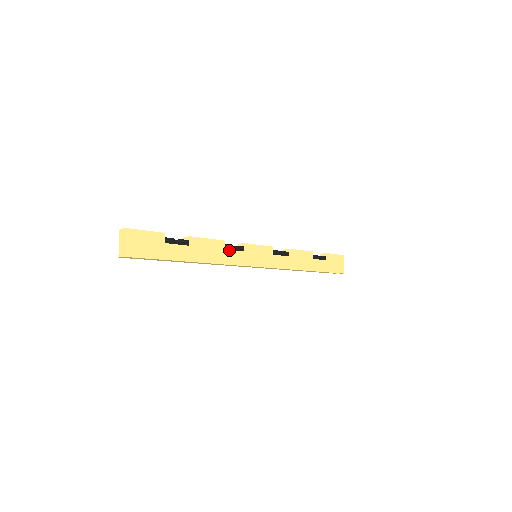
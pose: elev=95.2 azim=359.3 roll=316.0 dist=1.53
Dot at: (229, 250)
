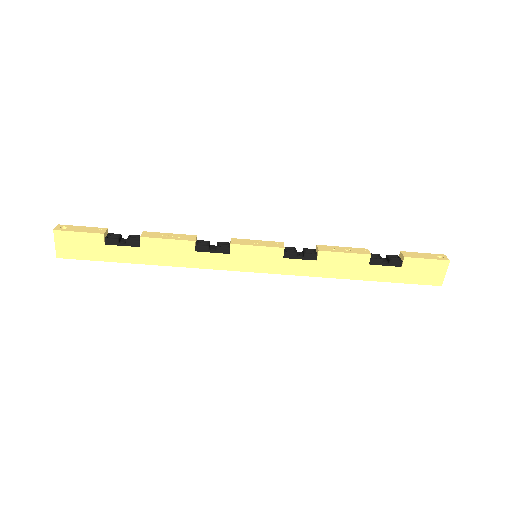
Dot at: (202, 252)
